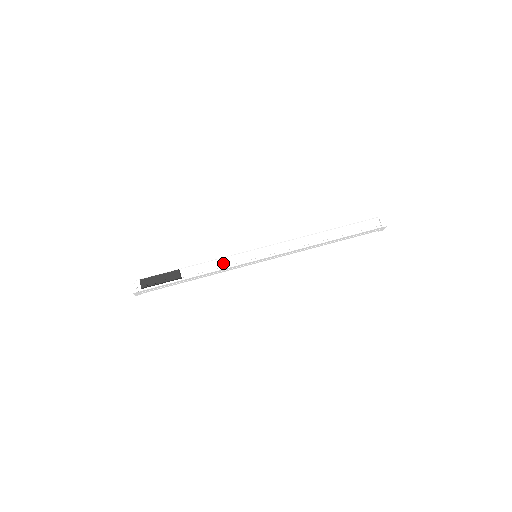
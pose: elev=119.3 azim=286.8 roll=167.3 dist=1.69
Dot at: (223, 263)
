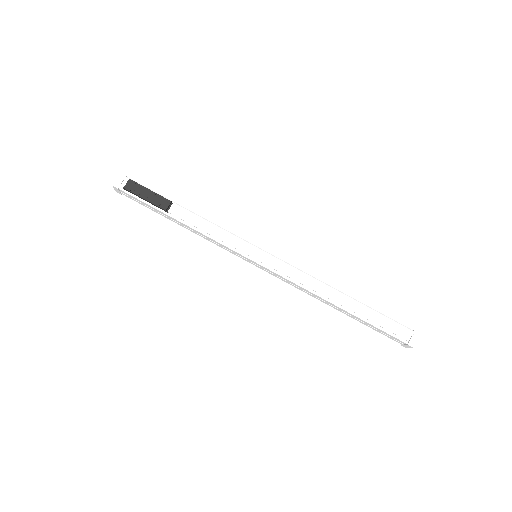
Dot at: (218, 233)
